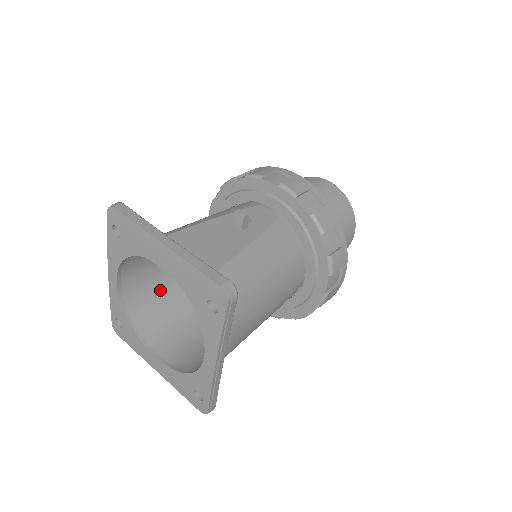
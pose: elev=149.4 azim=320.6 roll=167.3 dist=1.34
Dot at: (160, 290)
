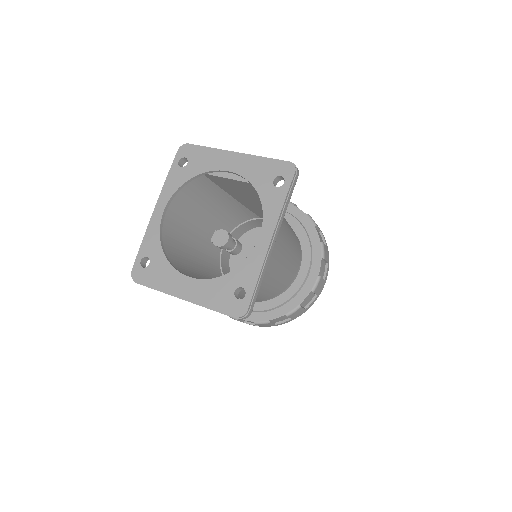
Dot at: (182, 252)
